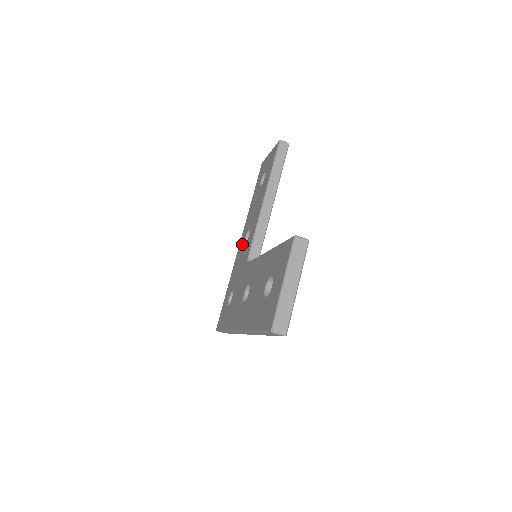
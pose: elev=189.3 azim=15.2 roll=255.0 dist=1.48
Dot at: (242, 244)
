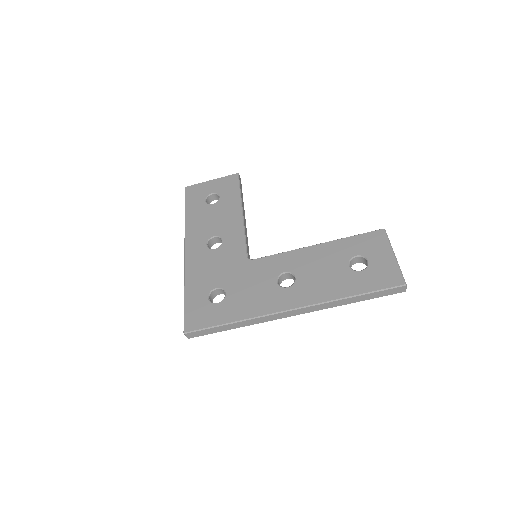
Dot at: (201, 249)
